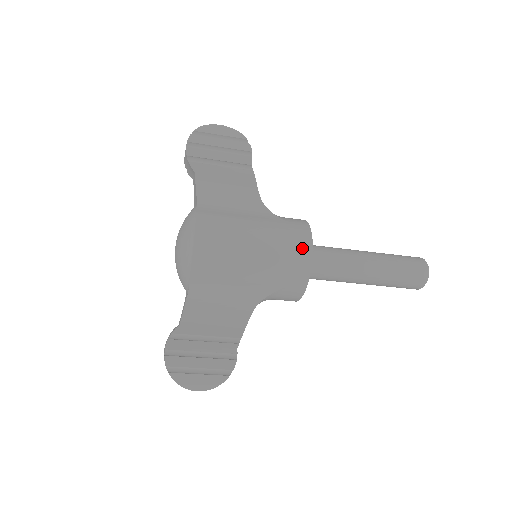
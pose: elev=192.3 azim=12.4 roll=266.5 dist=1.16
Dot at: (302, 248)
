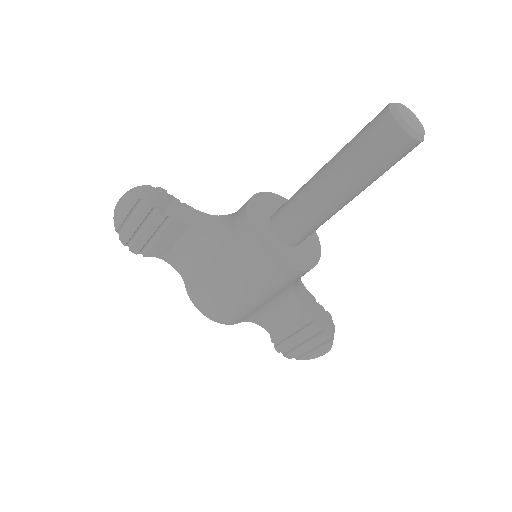
Dot at: (263, 263)
